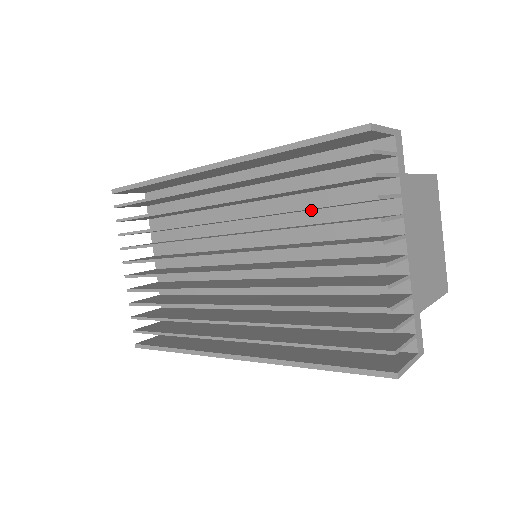
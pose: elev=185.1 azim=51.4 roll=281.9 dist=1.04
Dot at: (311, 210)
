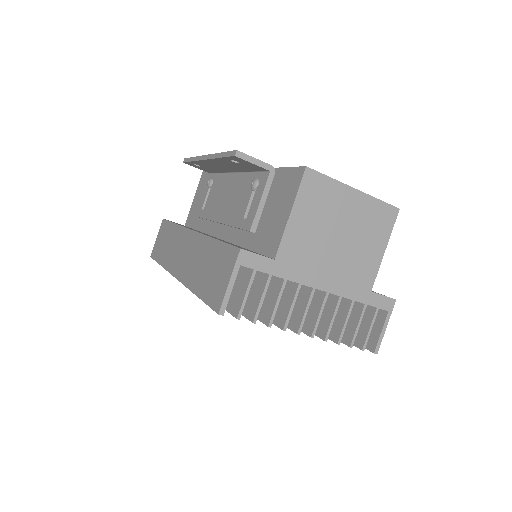
Dot at: occluded
